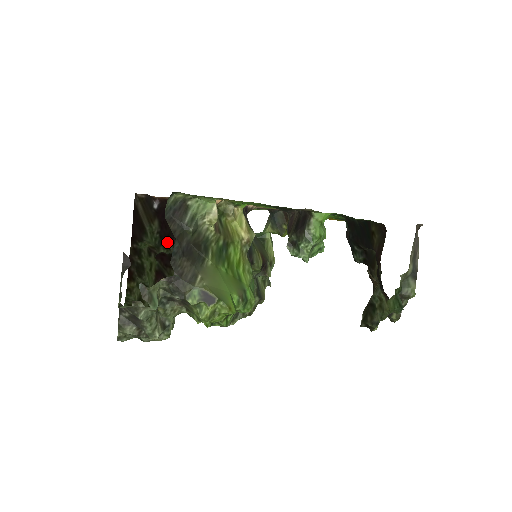
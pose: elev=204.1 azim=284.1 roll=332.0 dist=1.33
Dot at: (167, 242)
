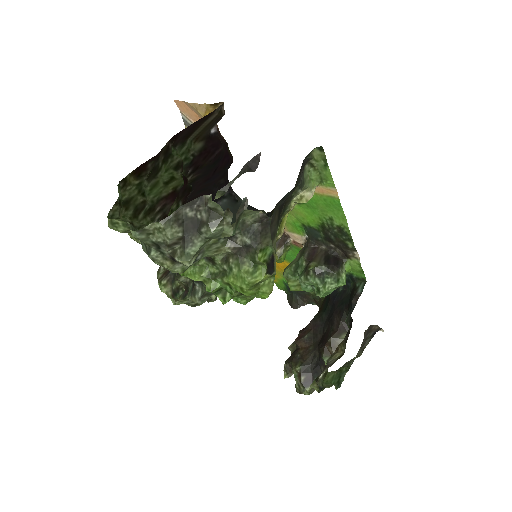
Dot at: (189, 171)
